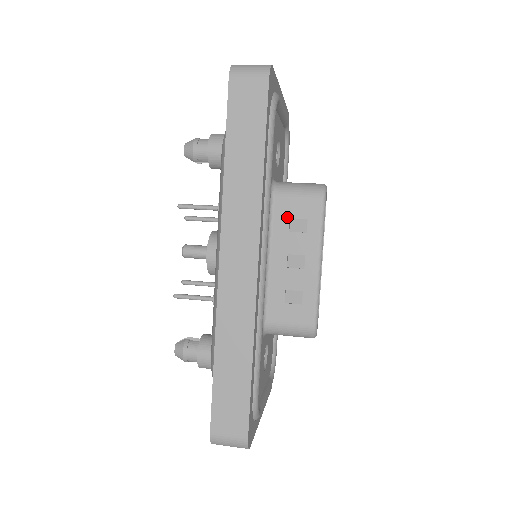
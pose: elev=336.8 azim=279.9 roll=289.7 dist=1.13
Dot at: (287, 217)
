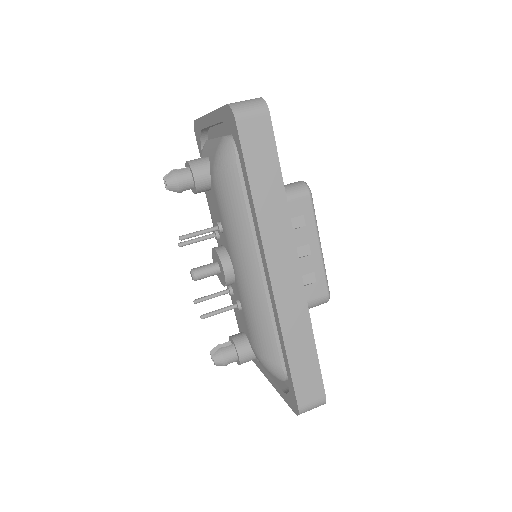
Dot at: occluded
